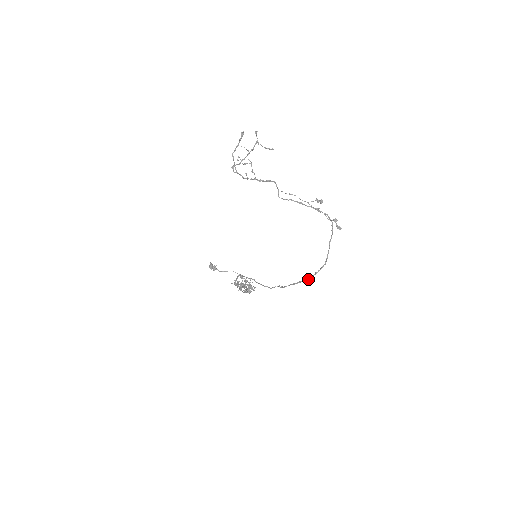
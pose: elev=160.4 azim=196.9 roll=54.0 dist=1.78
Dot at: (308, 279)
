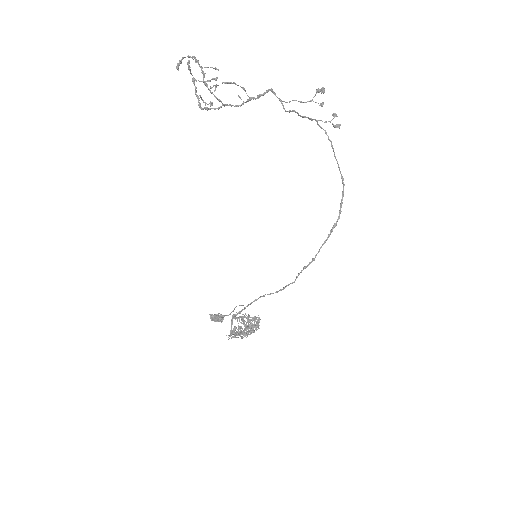
Dot at: (338, 219)
